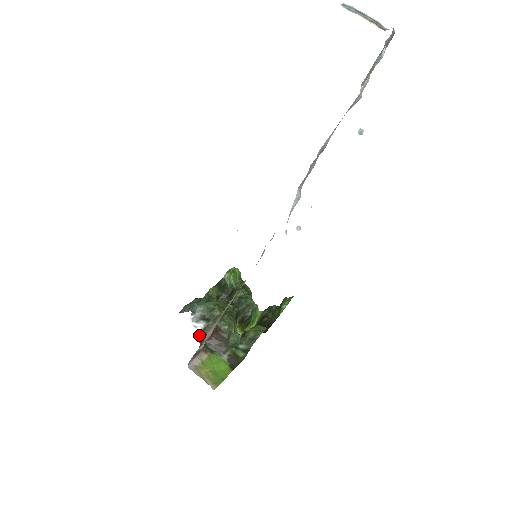
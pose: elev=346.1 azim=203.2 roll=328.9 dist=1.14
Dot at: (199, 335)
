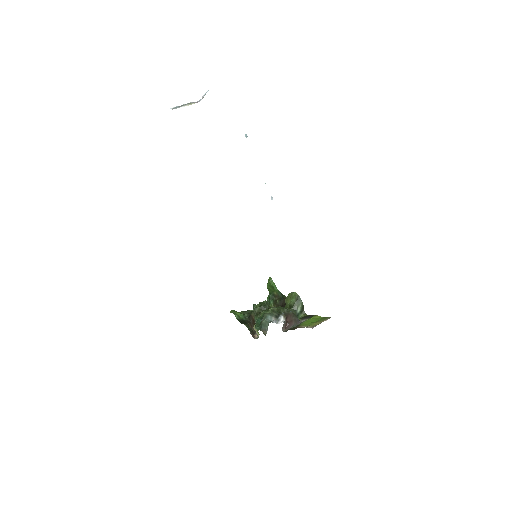
Dot at: occluded
